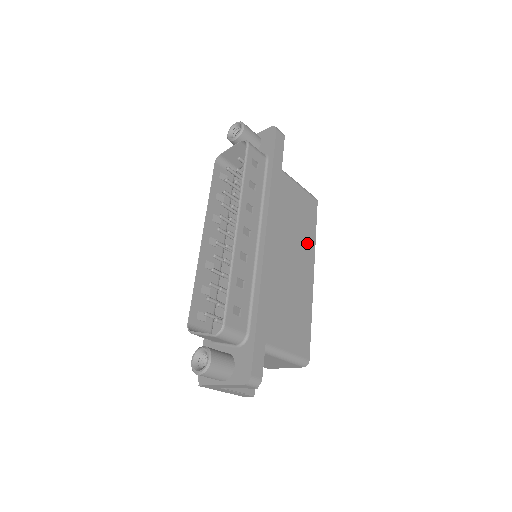
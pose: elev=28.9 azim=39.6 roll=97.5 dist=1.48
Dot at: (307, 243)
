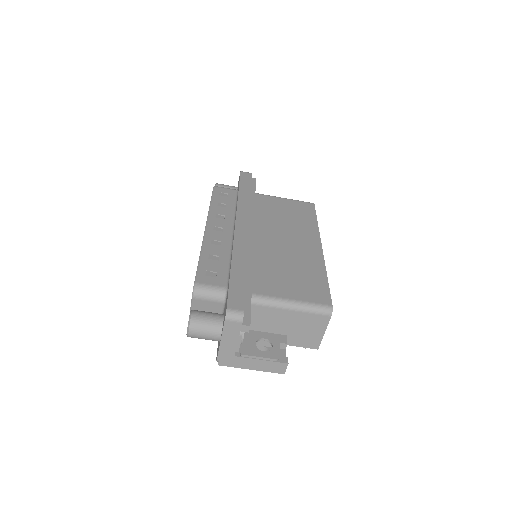
Dot at: (305, 229)
